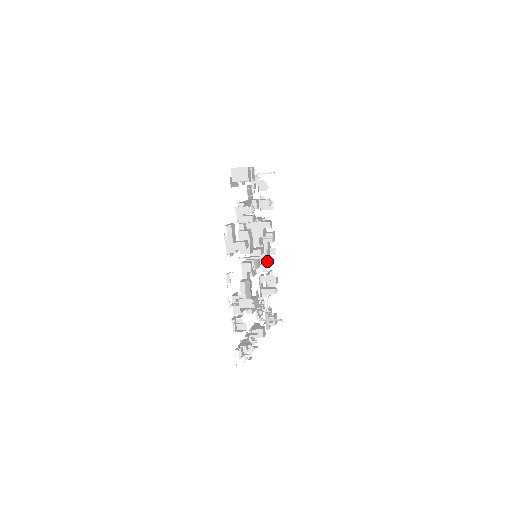
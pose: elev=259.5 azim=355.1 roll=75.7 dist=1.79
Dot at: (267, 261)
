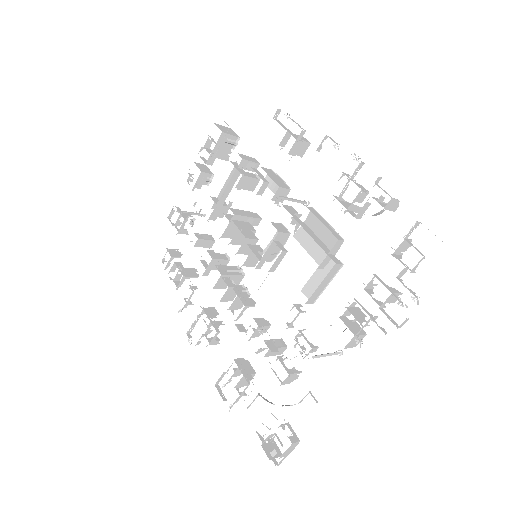
Dot at: (251, 298)
